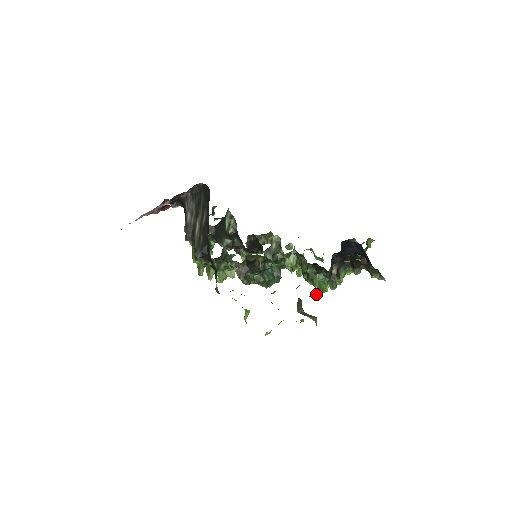
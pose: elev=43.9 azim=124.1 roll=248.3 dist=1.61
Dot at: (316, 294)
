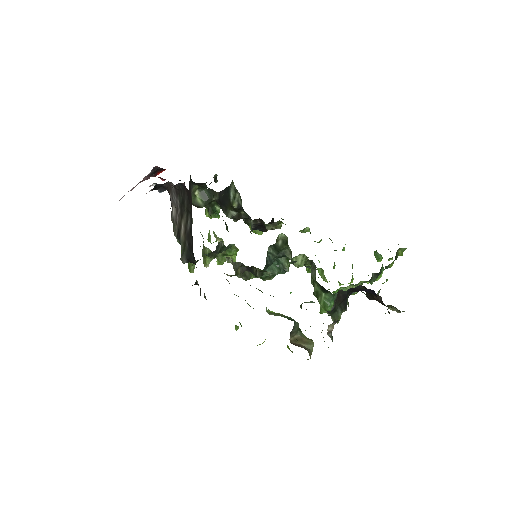
Dot at: occluded
